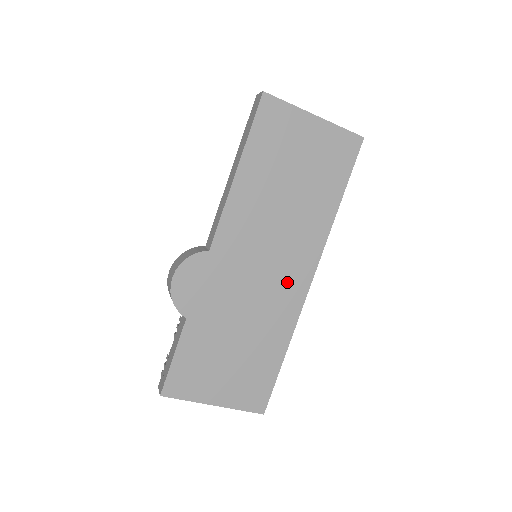
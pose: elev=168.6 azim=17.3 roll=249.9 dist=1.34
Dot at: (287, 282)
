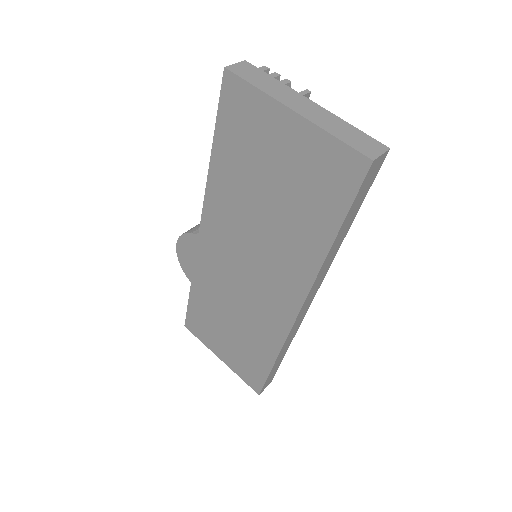
Dot at: (271, 301)
